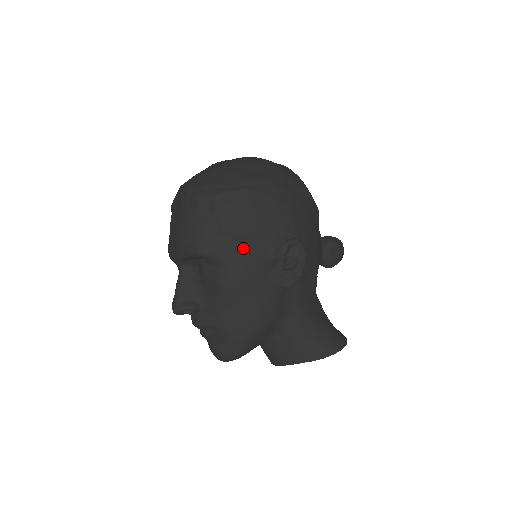
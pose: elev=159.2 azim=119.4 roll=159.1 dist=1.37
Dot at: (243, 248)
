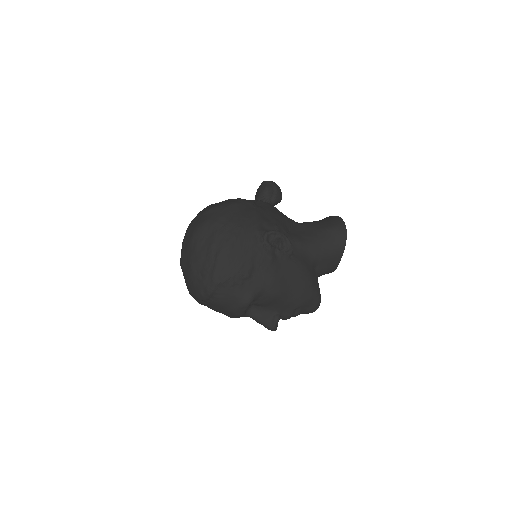
Dot at: (257, 275)
